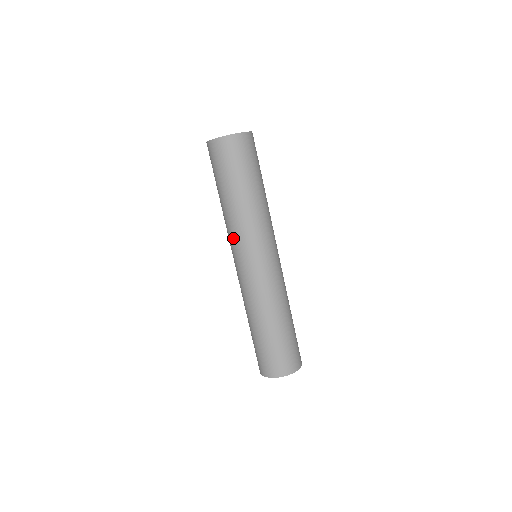
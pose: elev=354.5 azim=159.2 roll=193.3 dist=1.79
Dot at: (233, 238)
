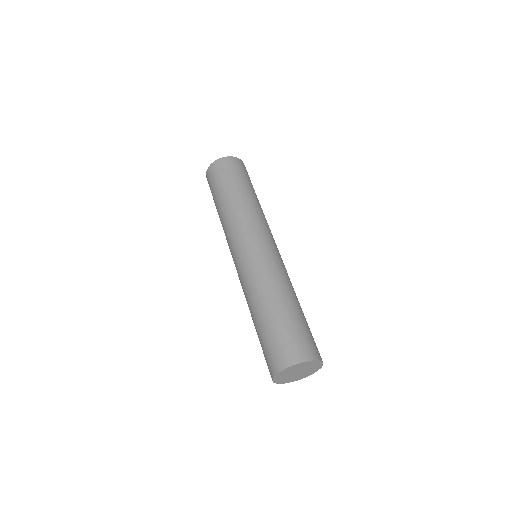
Dot at: (229, 235)
